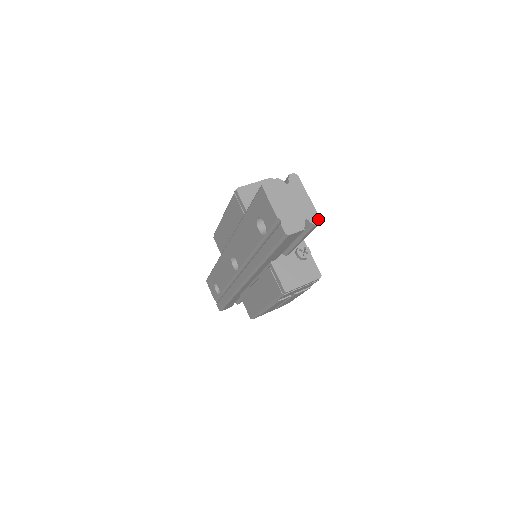
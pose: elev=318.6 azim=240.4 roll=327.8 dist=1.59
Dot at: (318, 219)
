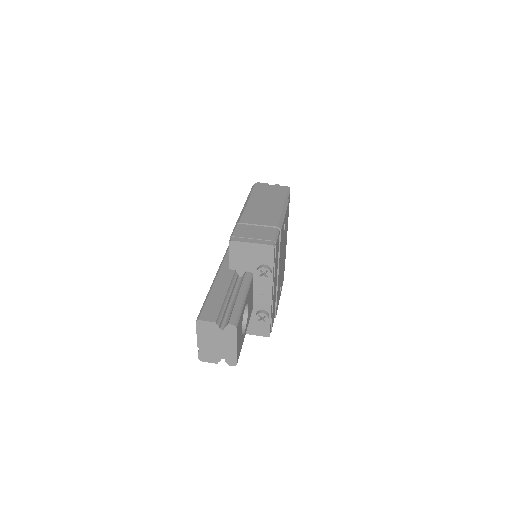
Dot at: (235, 363)
